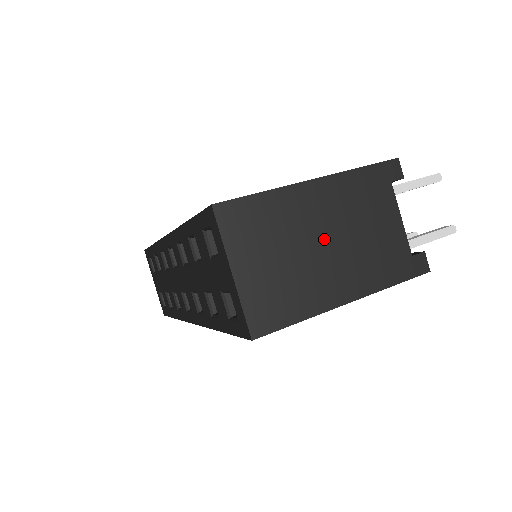
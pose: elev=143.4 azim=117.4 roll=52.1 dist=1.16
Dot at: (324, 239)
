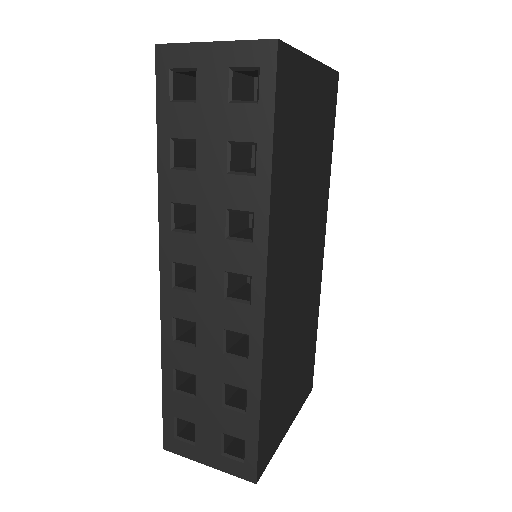
Dot at: occluded
